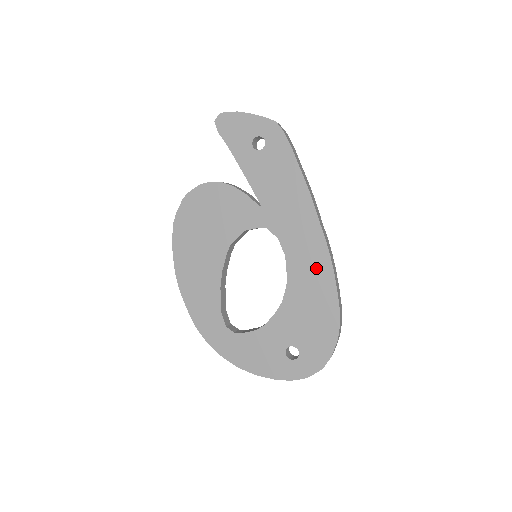
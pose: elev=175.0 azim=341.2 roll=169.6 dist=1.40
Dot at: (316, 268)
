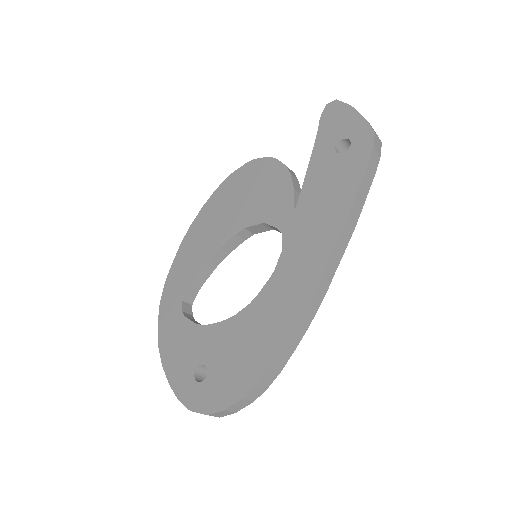
Dot at: (287, 306)
